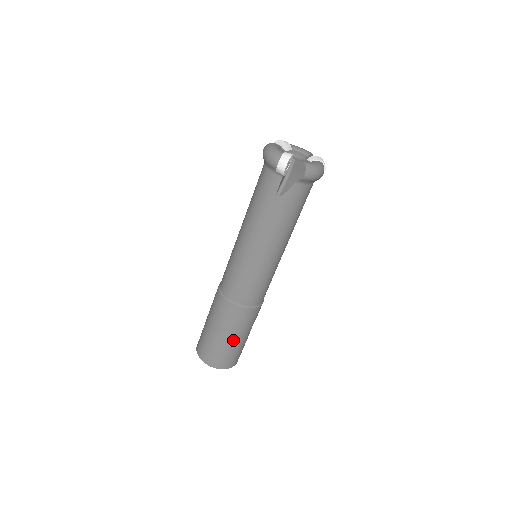
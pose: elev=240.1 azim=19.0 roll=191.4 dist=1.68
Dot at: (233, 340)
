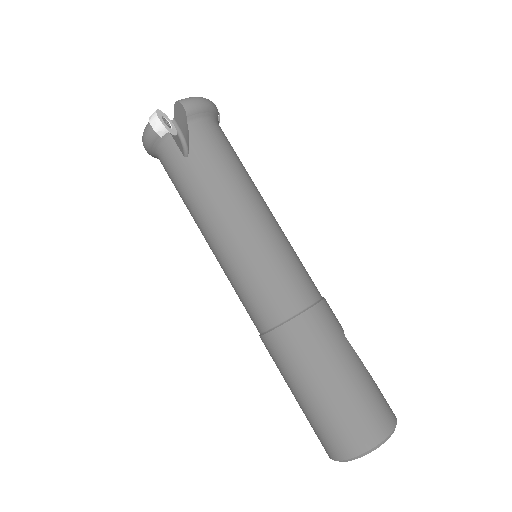
Dot at: (340, 378)
